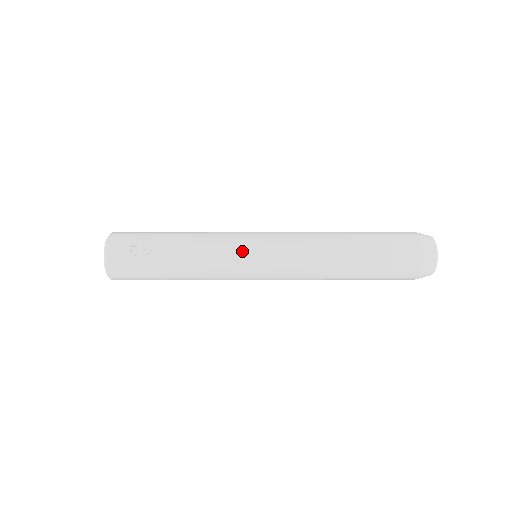
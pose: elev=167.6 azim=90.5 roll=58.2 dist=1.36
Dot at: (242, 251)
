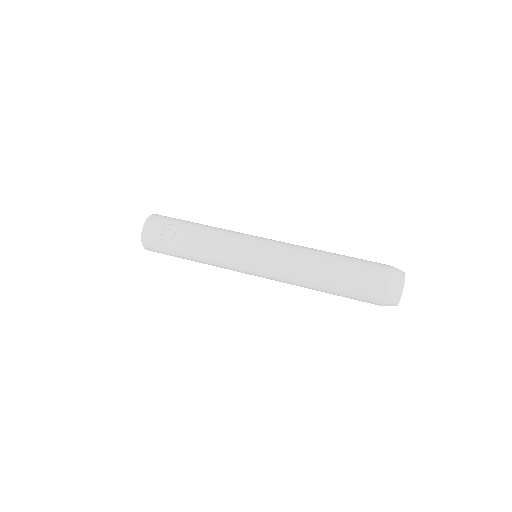
Dot at: (241, 251)
